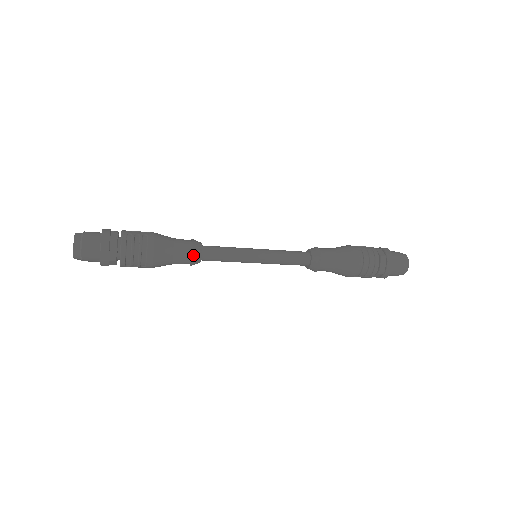
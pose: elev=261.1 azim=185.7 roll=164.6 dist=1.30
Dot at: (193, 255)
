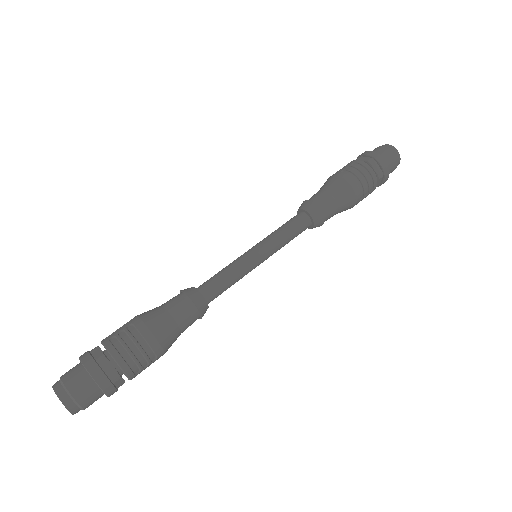
Dot at: (195, 304)
